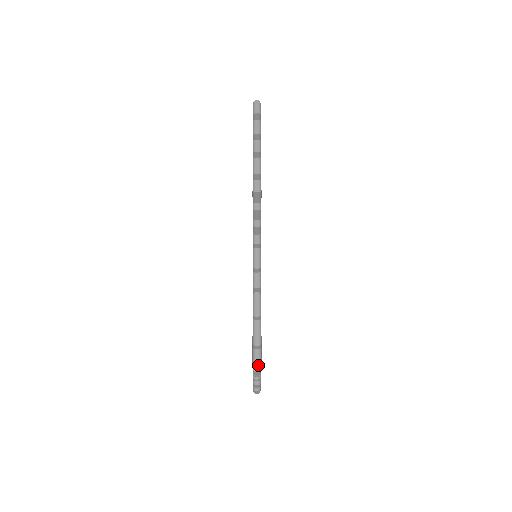
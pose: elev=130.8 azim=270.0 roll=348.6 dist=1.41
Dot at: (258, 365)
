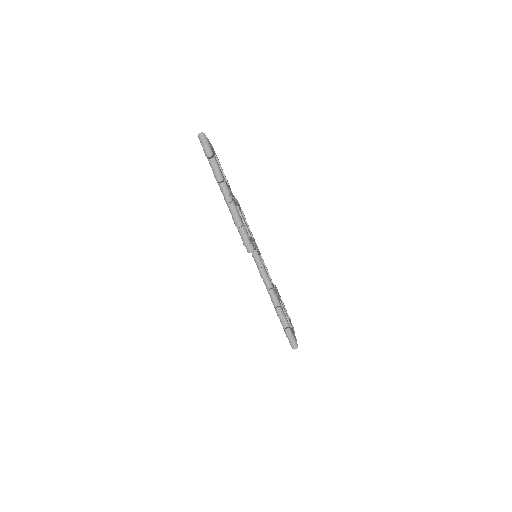
Dot at: (296, 348)
